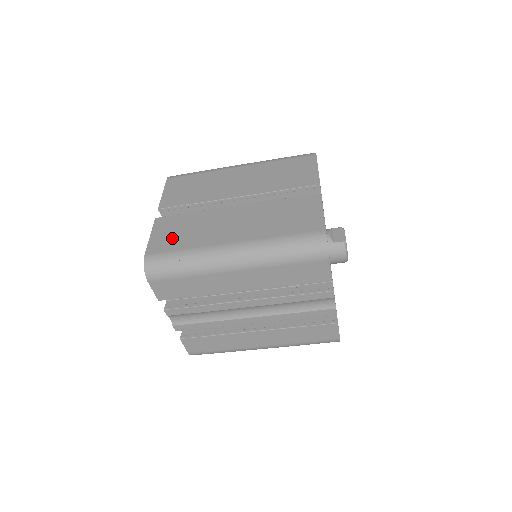
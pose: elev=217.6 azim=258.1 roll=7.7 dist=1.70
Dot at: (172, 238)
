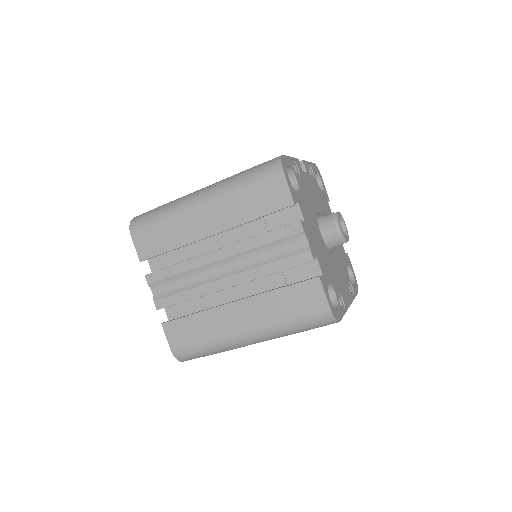
Dot at: occluded
